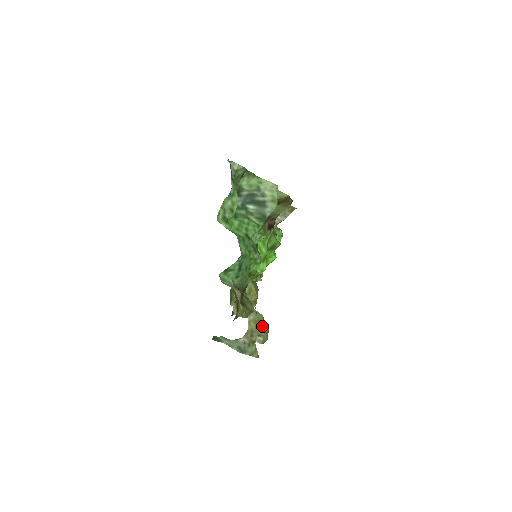
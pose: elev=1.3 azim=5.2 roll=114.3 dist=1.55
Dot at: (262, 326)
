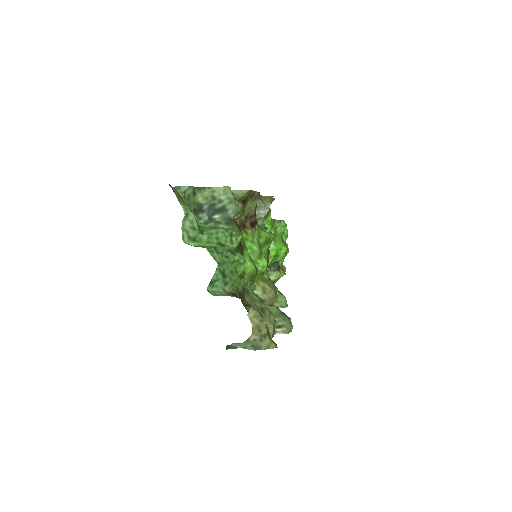
Dot at: (278, 317)
